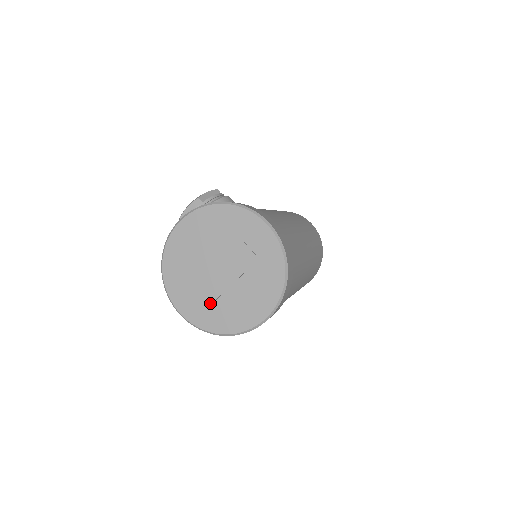
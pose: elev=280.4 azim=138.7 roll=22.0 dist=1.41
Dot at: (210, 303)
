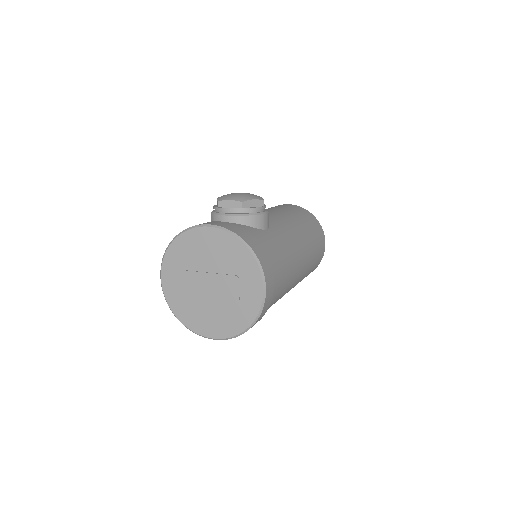
Dot at: (185, 295)
